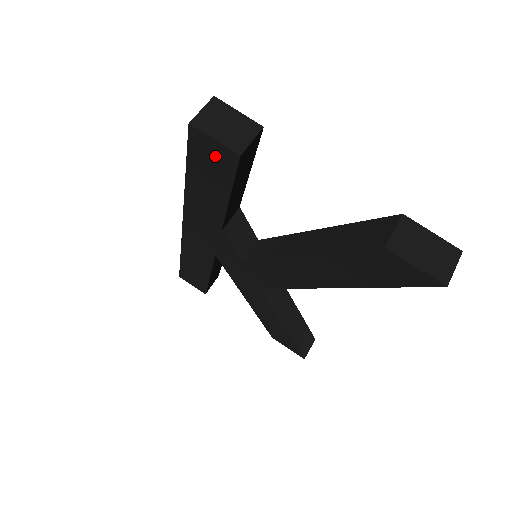
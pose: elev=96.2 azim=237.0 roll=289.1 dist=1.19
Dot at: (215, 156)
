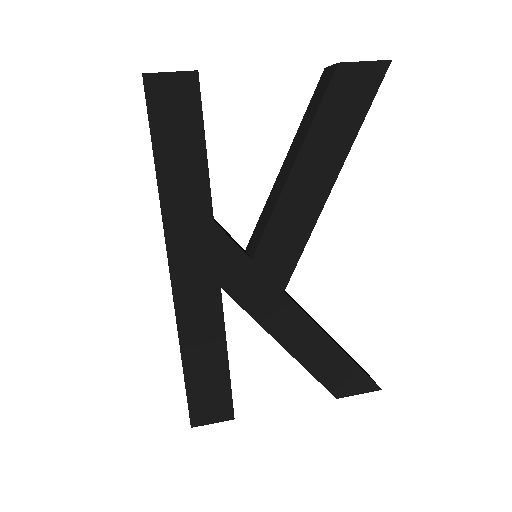
Dot at: (176, 95)
